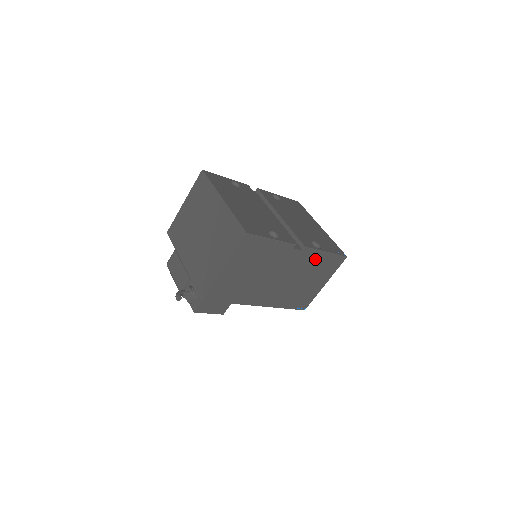
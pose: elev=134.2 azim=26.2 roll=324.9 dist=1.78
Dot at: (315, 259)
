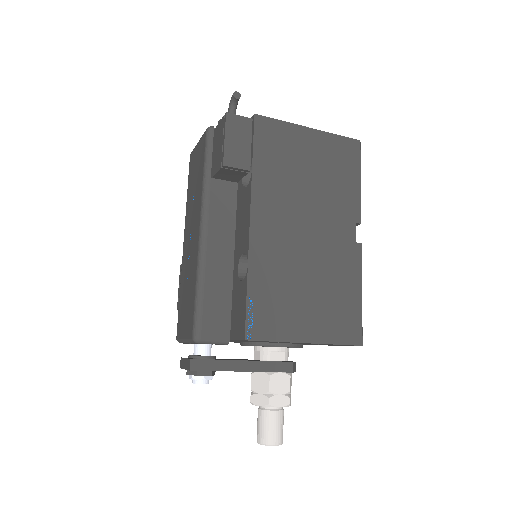
Dot at: (347, 278)
